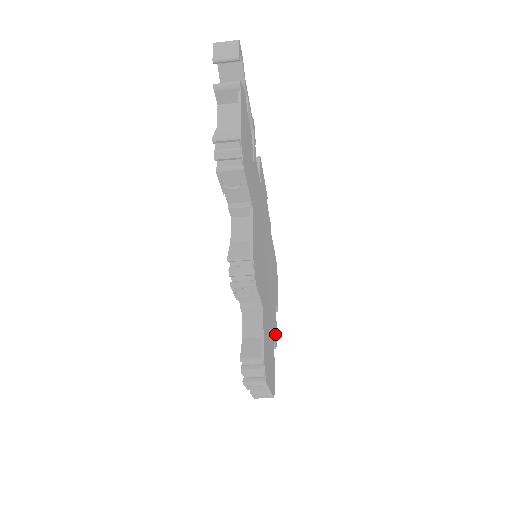
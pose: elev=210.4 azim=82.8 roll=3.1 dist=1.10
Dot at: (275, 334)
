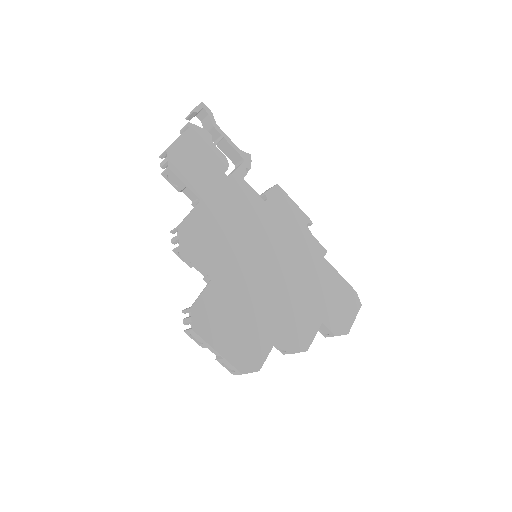
Dot at: (296, 340)
